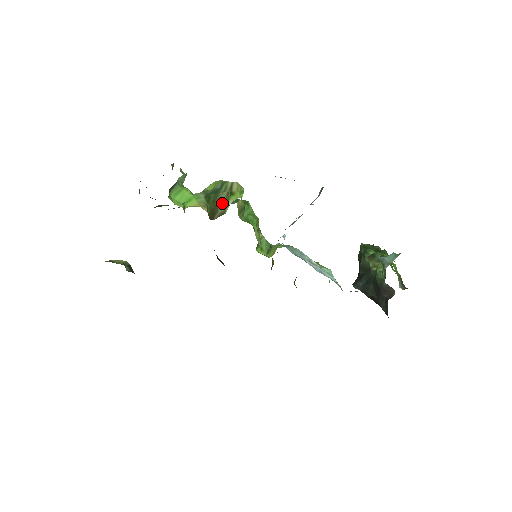
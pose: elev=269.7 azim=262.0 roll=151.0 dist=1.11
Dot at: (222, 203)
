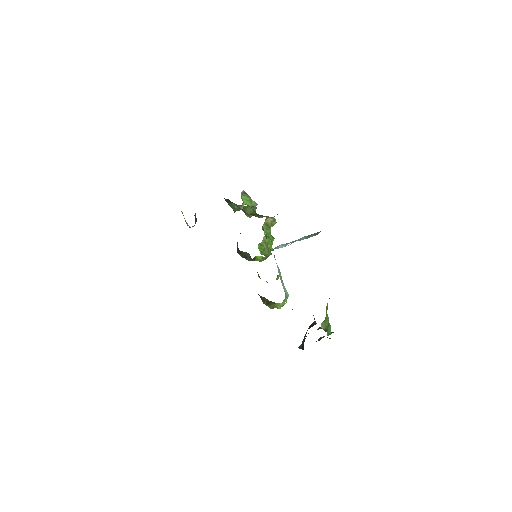
Dot at: (261, 217)
